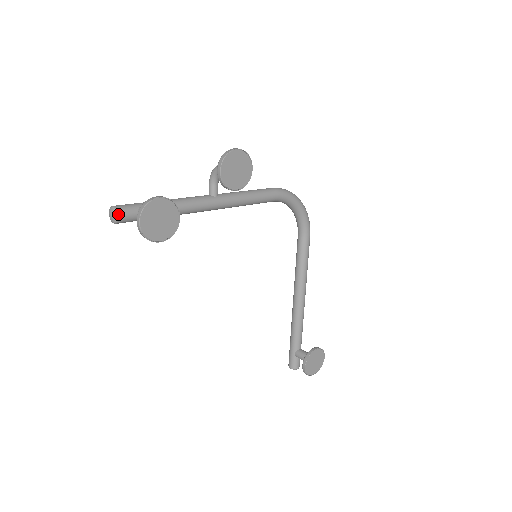
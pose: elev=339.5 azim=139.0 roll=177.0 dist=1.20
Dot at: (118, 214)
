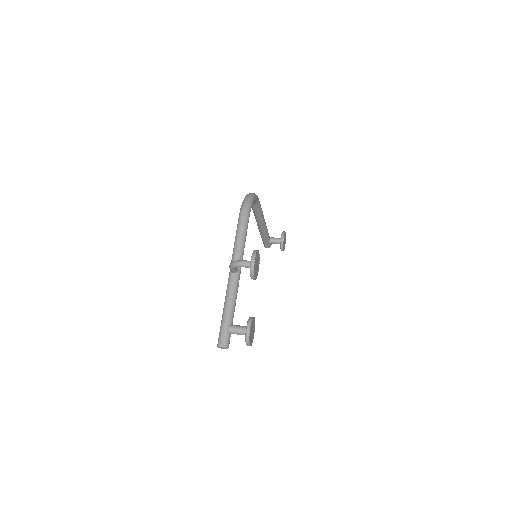
Dot at: (228, 347)
